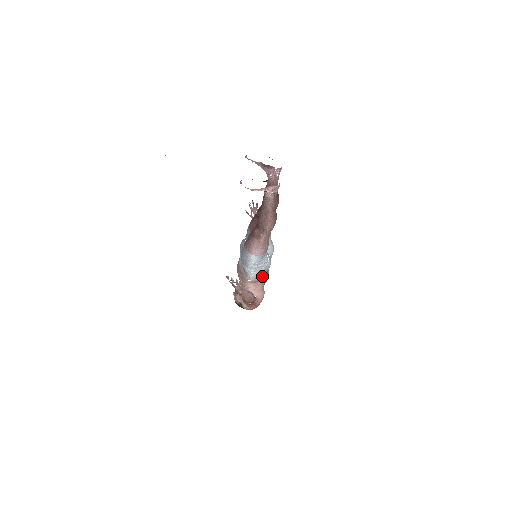
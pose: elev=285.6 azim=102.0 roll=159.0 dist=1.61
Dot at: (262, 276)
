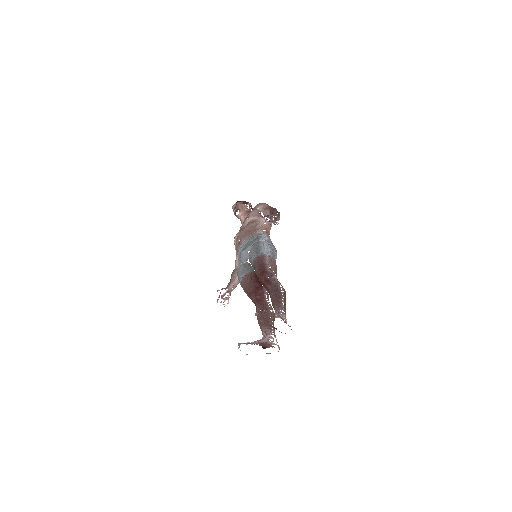
Dot at: occluded
